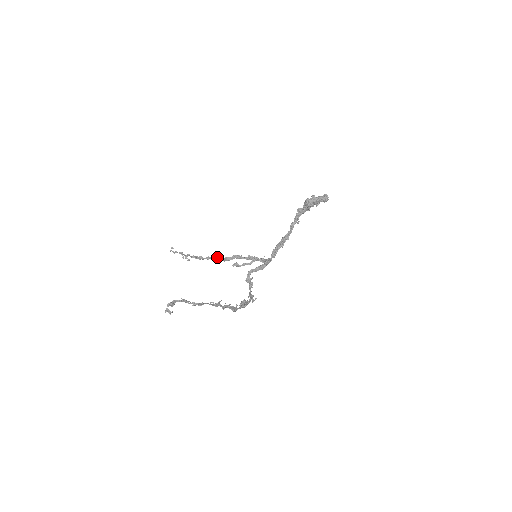
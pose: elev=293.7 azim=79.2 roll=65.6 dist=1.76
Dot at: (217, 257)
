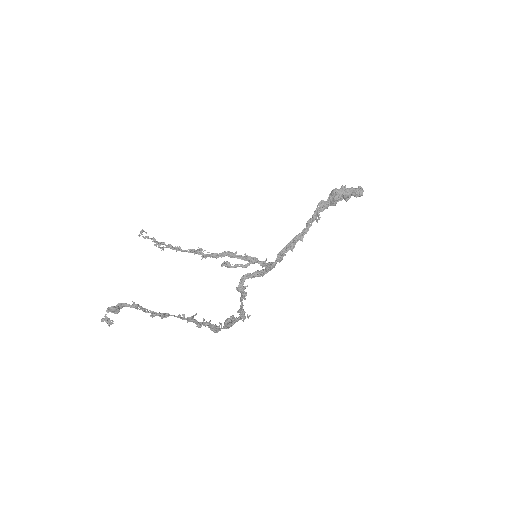
Dot at: (201, 251)
